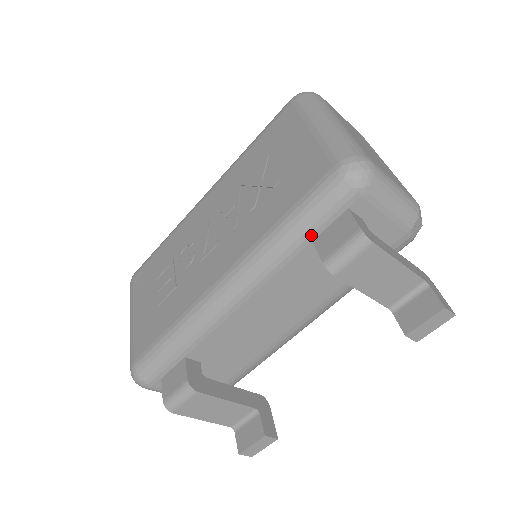
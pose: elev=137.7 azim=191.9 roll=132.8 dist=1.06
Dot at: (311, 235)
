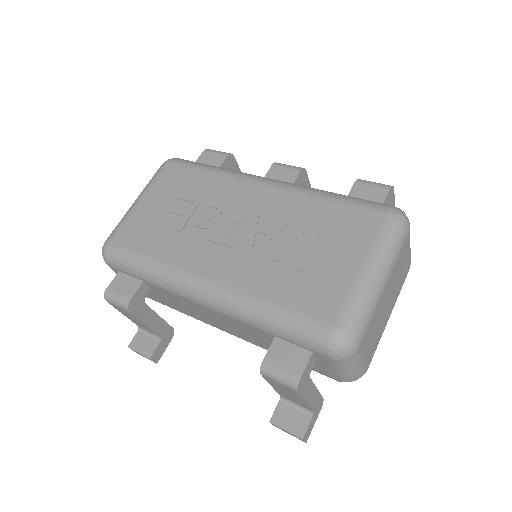
Dot at: (277, 335)
